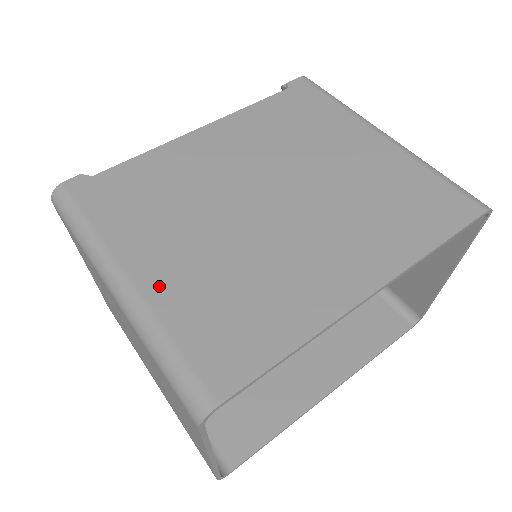
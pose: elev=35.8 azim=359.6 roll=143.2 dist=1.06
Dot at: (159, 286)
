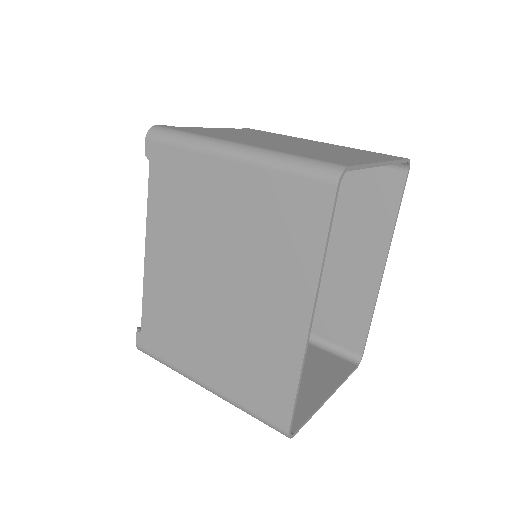
Dot at: (219, 382)
